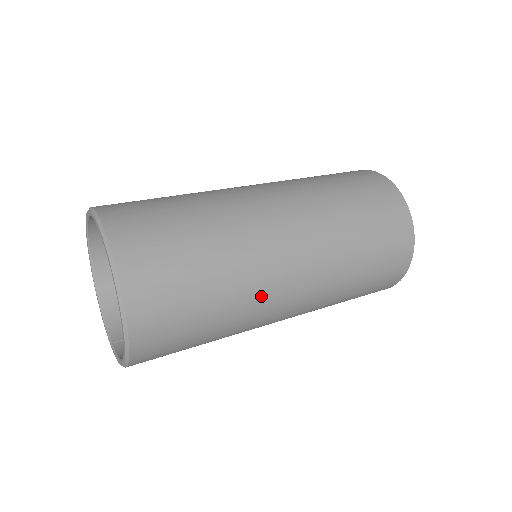
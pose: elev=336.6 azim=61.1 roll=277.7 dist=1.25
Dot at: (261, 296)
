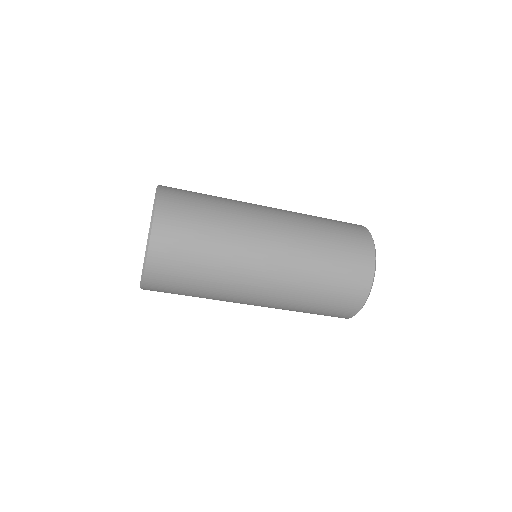
Dot at: (245, 243)
